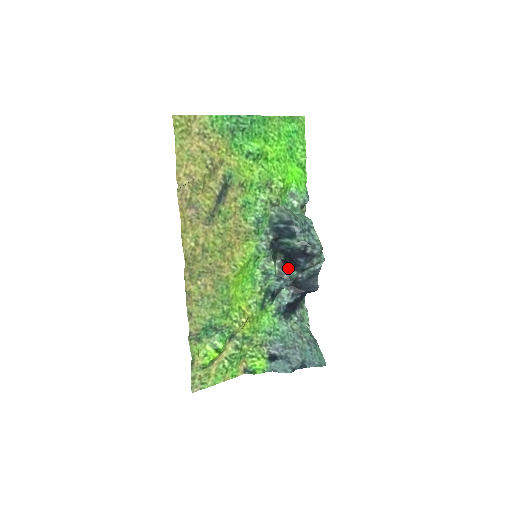
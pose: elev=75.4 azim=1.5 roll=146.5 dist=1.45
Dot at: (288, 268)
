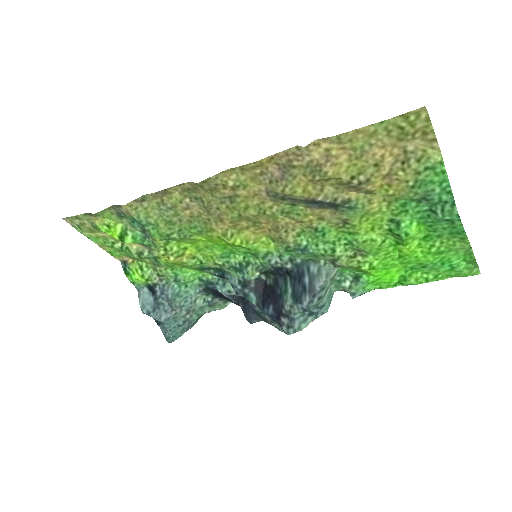
Dot at: (258, 292)
